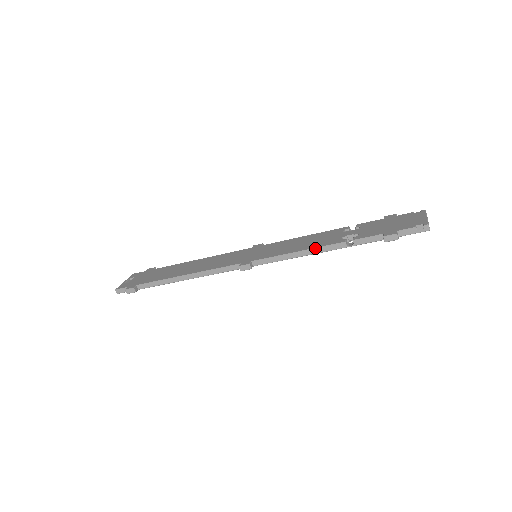
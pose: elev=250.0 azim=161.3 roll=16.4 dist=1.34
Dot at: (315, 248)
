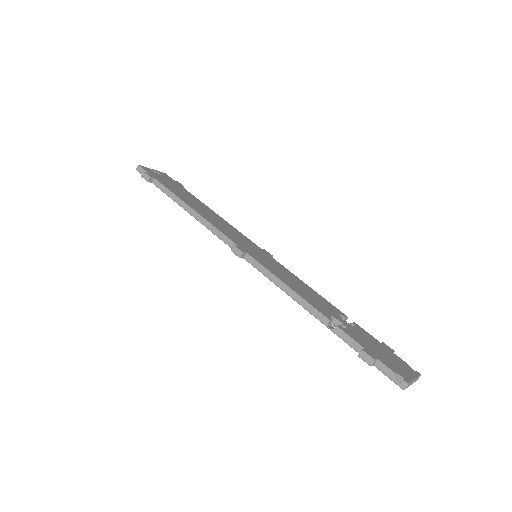
Dot at: (302, 298)
